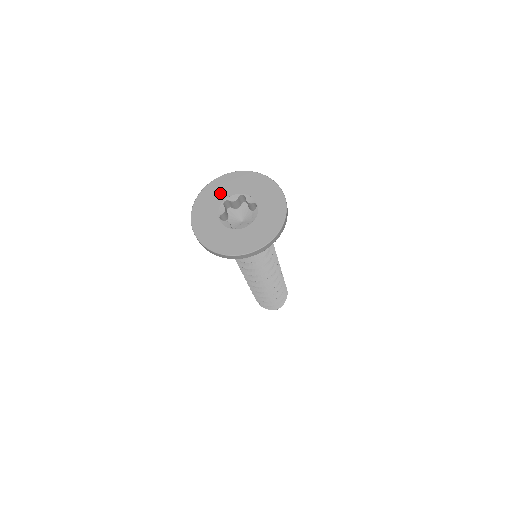
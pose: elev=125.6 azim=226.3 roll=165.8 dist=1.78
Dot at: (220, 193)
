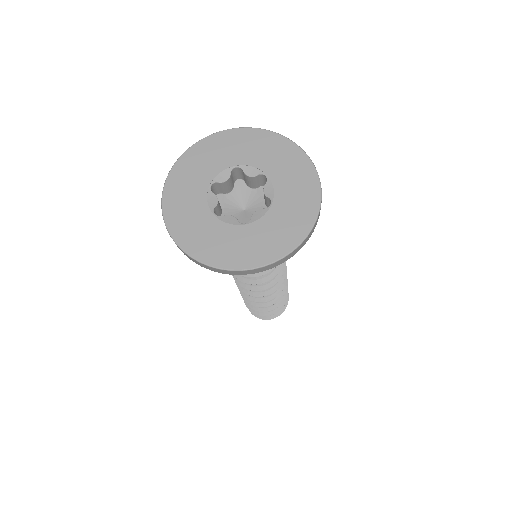
Dot at: (240, 152)
